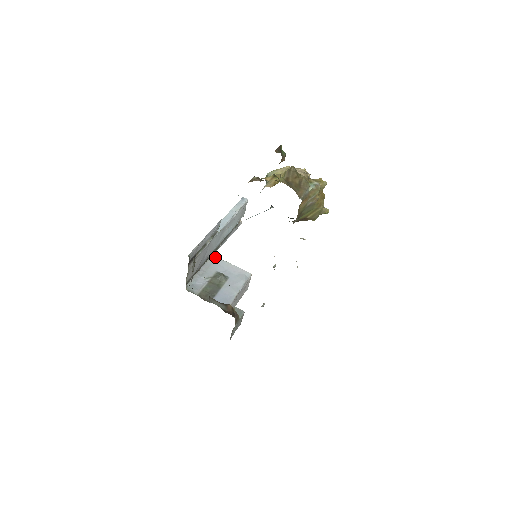
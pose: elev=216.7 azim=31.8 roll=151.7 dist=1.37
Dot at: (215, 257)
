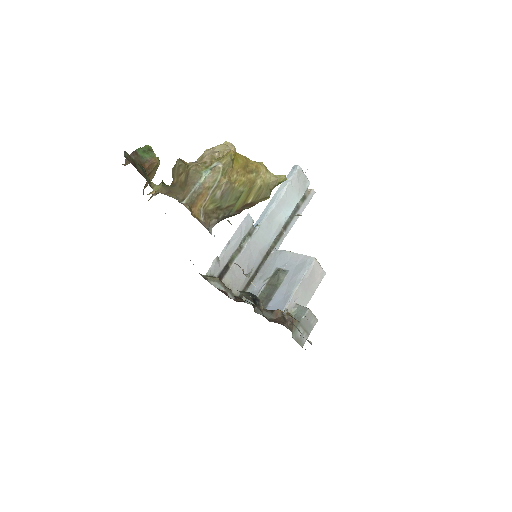
Dot at: (277, 250)
